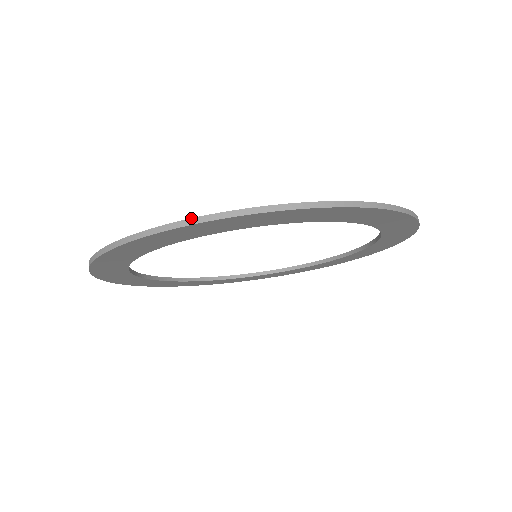
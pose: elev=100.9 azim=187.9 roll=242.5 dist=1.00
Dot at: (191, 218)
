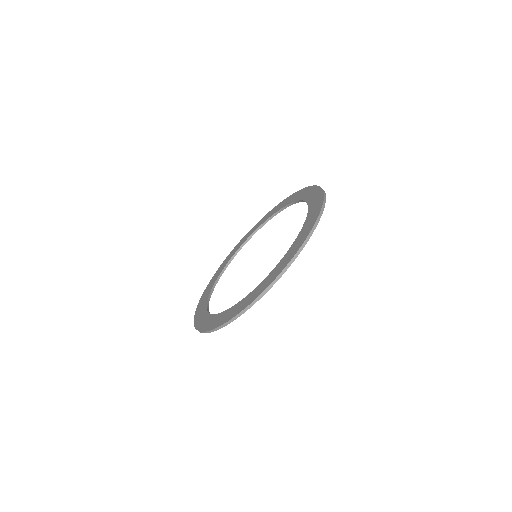
Dot at: occluded
